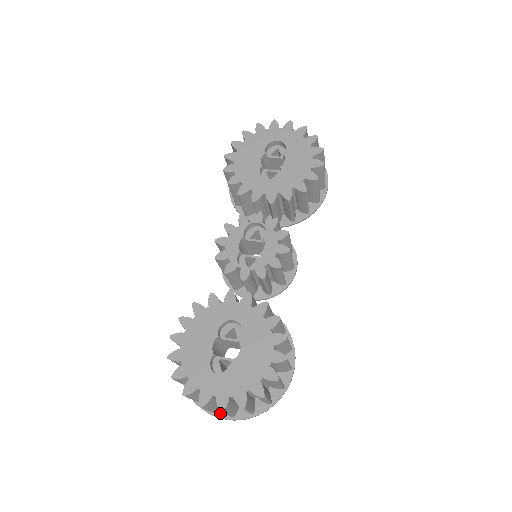
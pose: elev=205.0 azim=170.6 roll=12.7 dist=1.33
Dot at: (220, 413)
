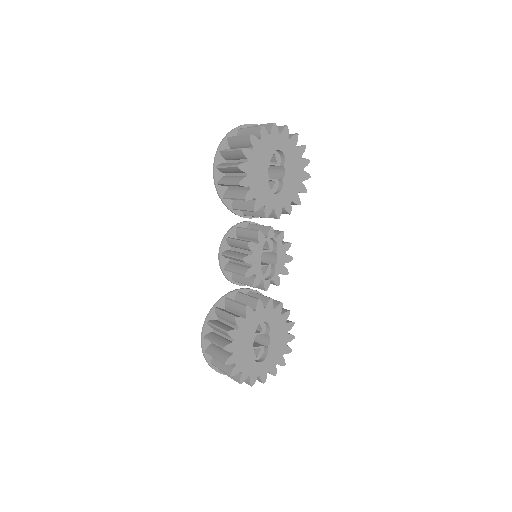
Dot at: occluded
